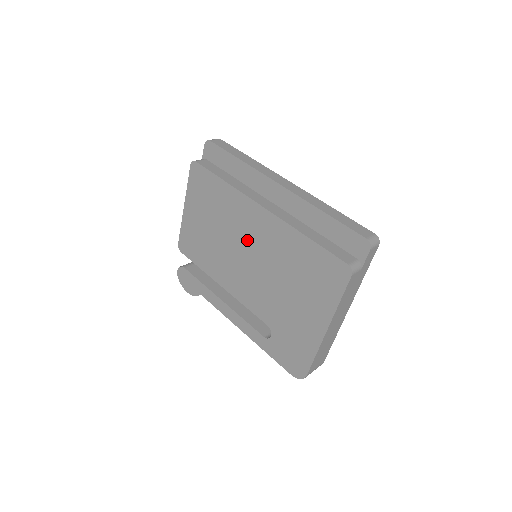
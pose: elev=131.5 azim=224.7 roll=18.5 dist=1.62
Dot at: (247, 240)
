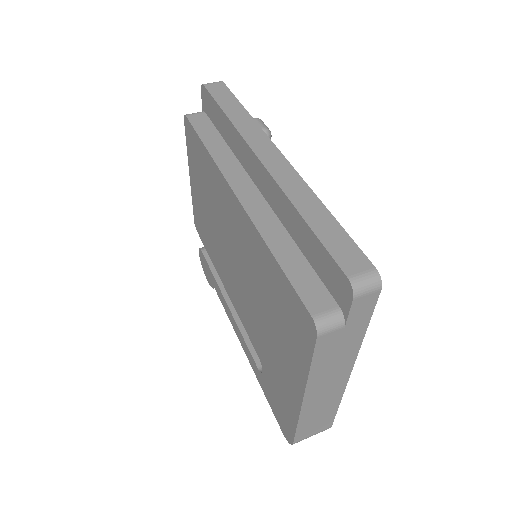
Dot at: (230, 236)
